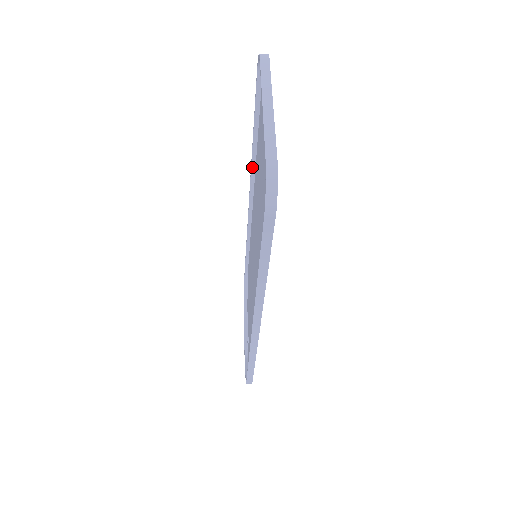
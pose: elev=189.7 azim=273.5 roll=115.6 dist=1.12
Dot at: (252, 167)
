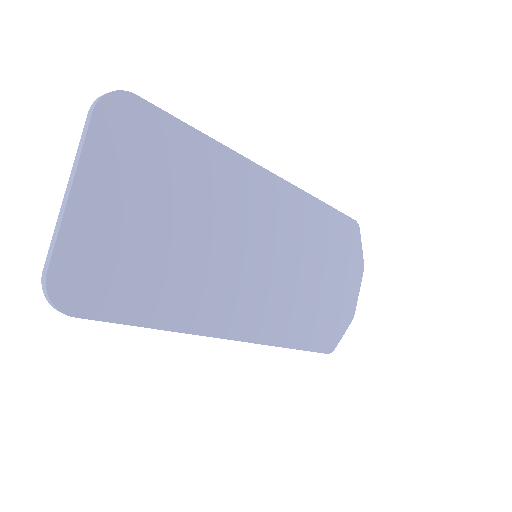
Dot at: occluded
